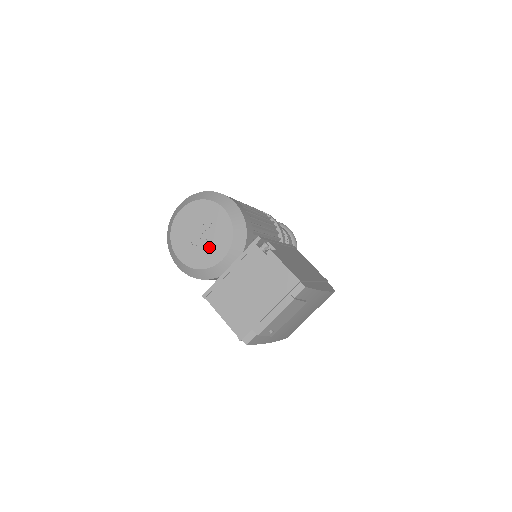
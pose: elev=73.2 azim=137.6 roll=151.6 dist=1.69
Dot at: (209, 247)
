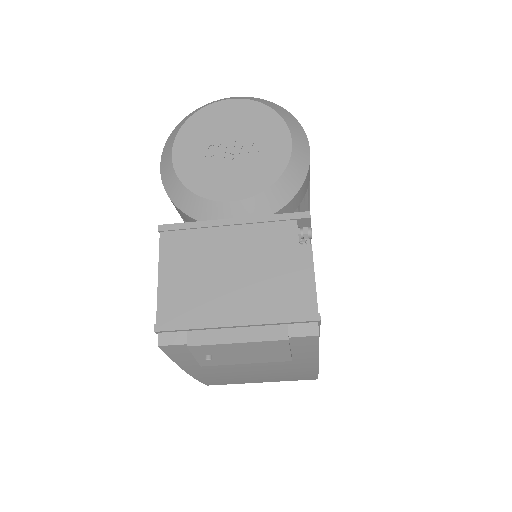
Dot at: (227, 171)
